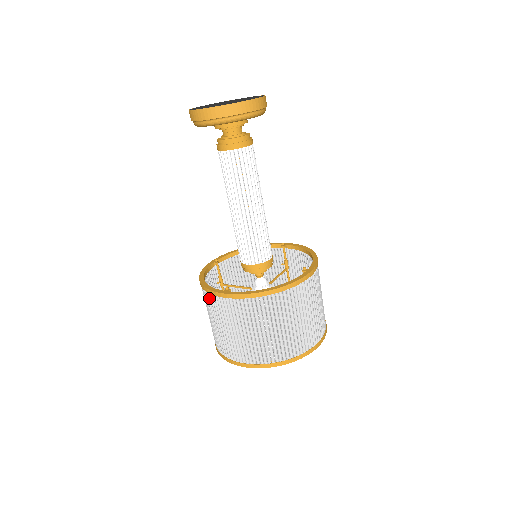
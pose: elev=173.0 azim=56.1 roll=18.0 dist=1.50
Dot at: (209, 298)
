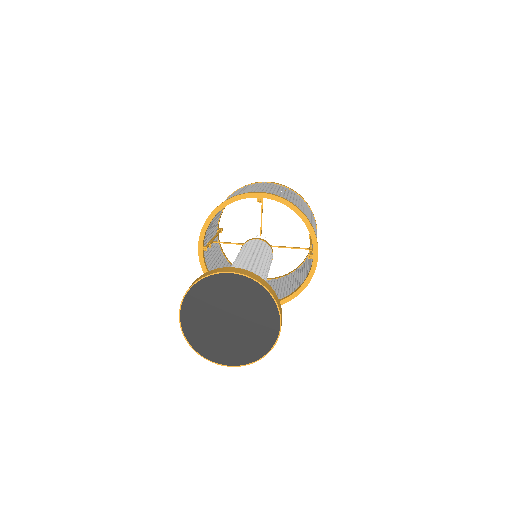
Dot at: occluded
